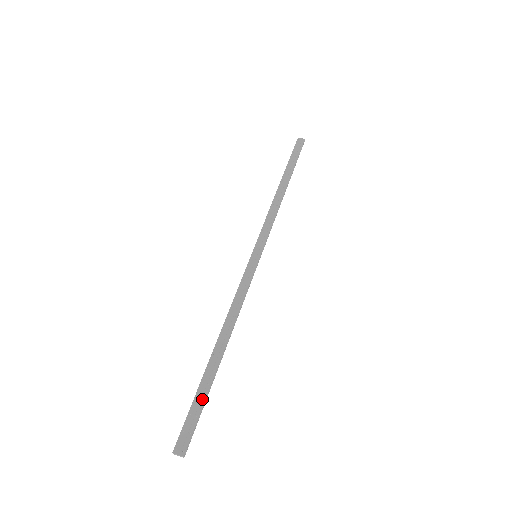
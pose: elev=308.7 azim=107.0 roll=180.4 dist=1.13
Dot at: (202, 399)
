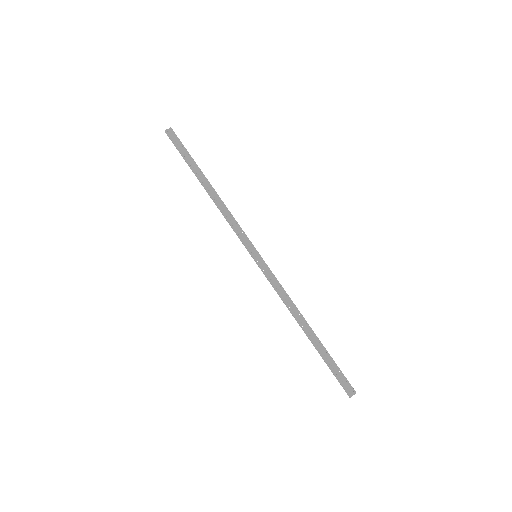
Dot at: (332, 362)
